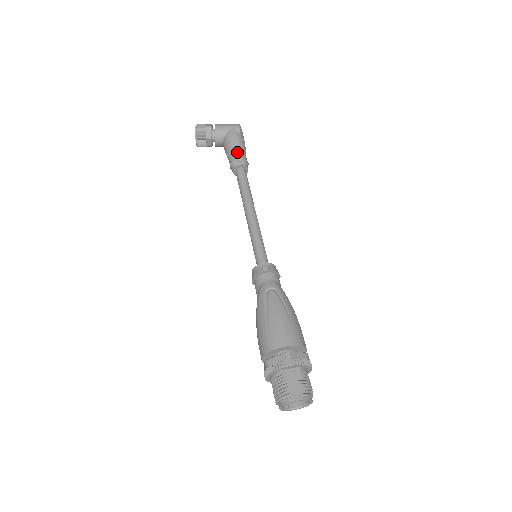
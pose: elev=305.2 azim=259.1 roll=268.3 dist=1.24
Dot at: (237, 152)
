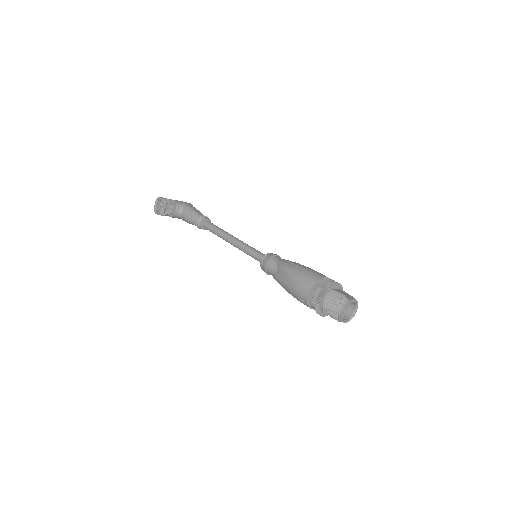
Dot at: (200, 213)
